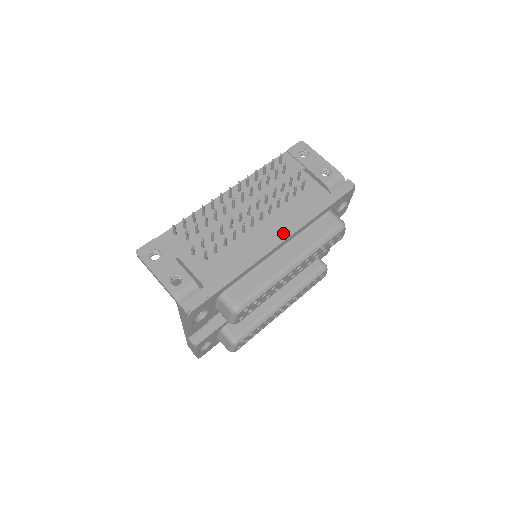
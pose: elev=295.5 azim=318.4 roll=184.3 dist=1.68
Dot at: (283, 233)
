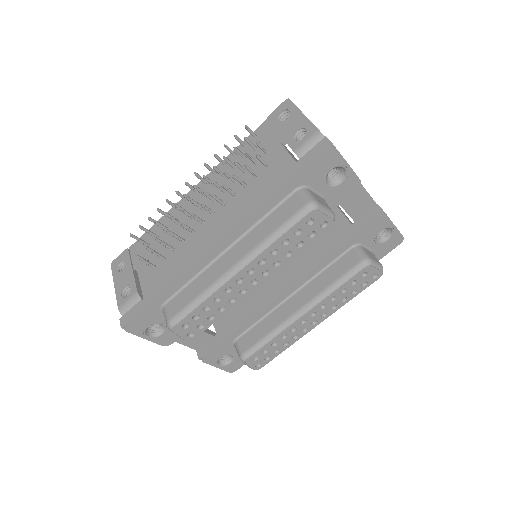
Dot at: (227, 229)
